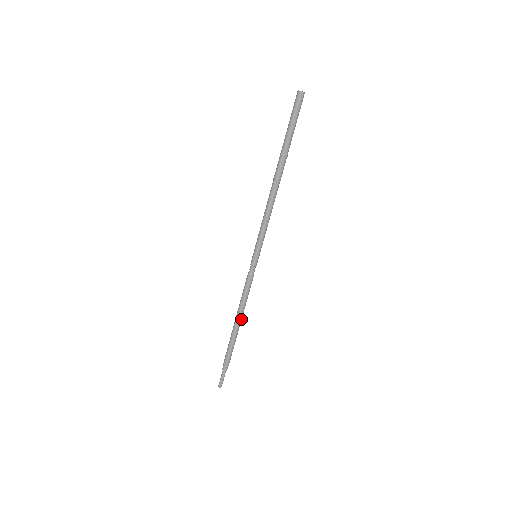
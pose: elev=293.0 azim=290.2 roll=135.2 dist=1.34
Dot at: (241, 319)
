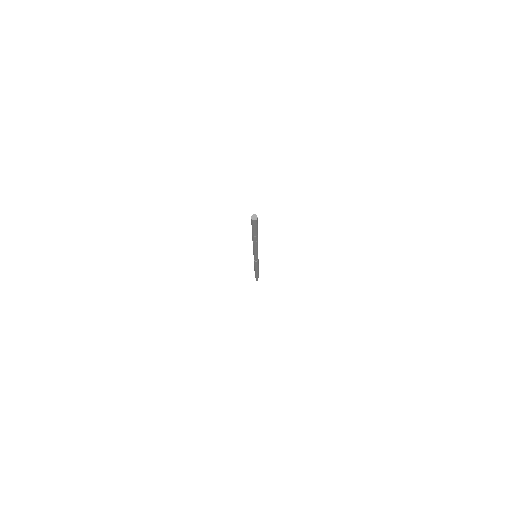
Dot at: (258, 269)
